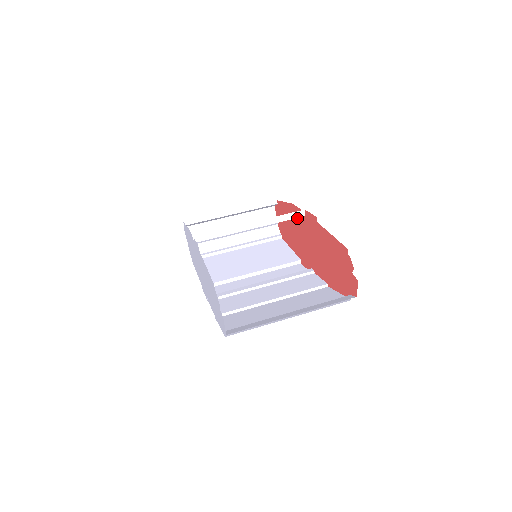
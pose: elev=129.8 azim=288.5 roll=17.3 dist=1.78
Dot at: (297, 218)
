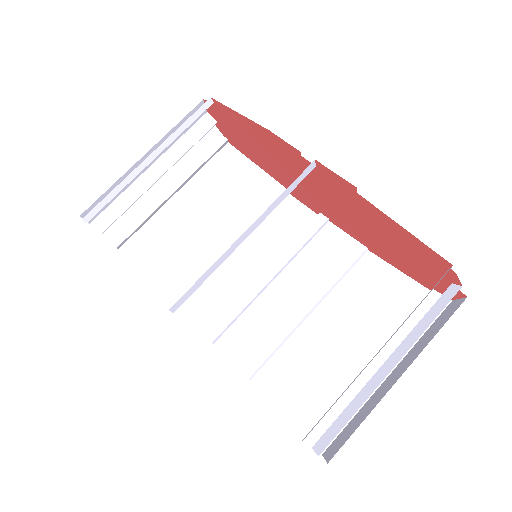
Dot at: (284, 153)
